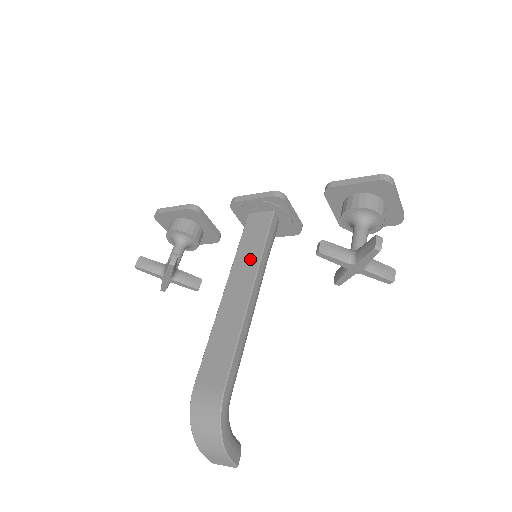
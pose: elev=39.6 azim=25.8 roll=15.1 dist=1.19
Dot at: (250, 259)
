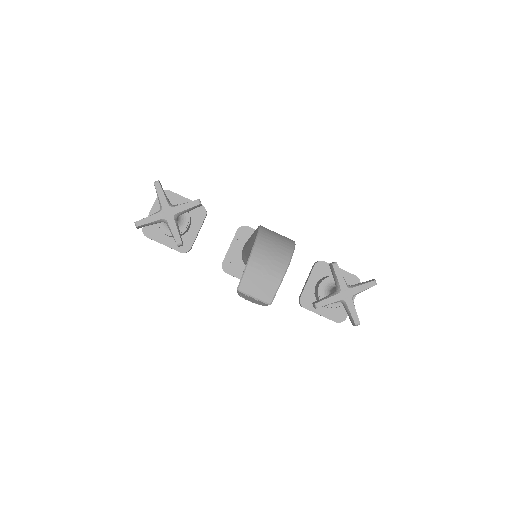
Dot at: occluded
